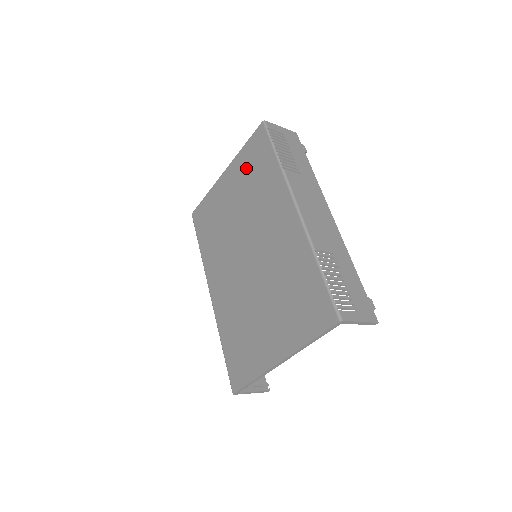
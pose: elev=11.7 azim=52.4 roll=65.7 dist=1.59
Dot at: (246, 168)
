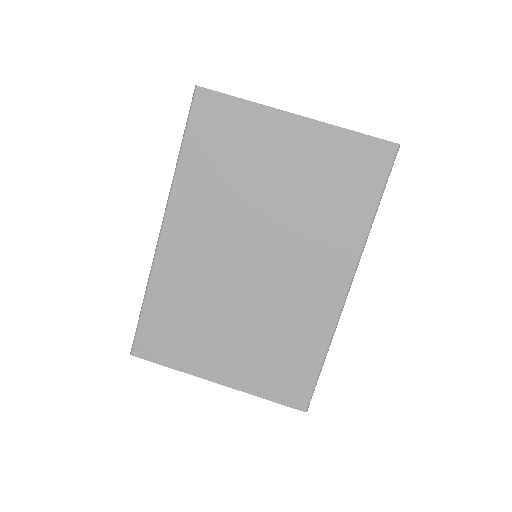
Dot at: (331, 163)
